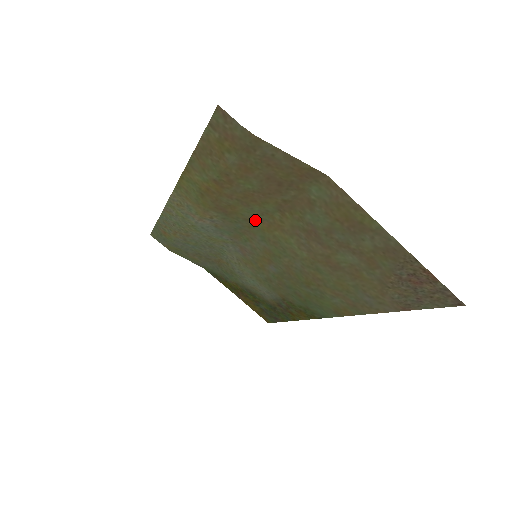
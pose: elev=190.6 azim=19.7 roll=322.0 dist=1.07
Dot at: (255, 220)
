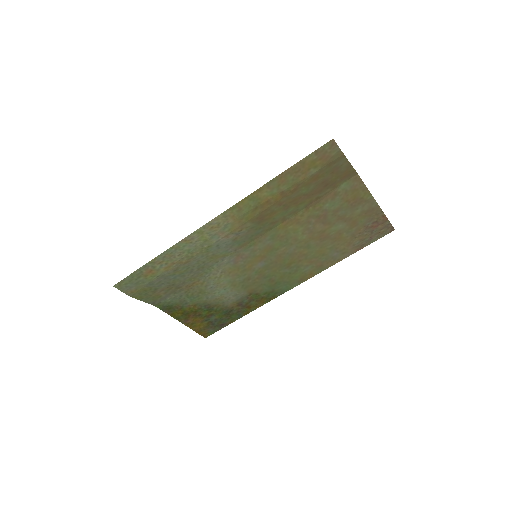
Dot at: (279, 221)
